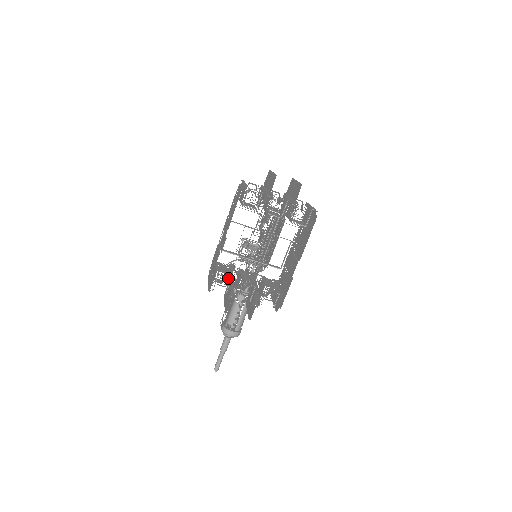
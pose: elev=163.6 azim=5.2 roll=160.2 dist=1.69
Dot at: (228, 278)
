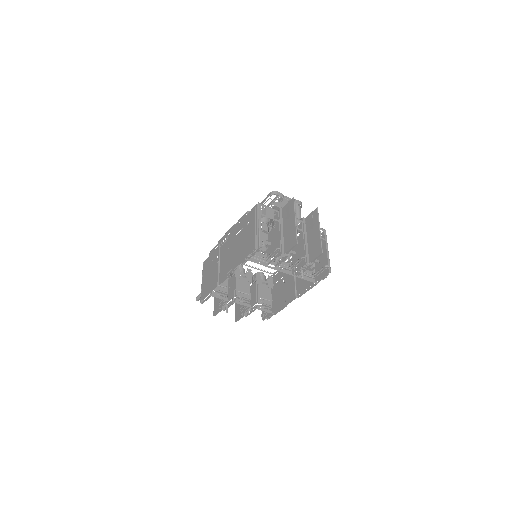
Dot at: (222, 297)
